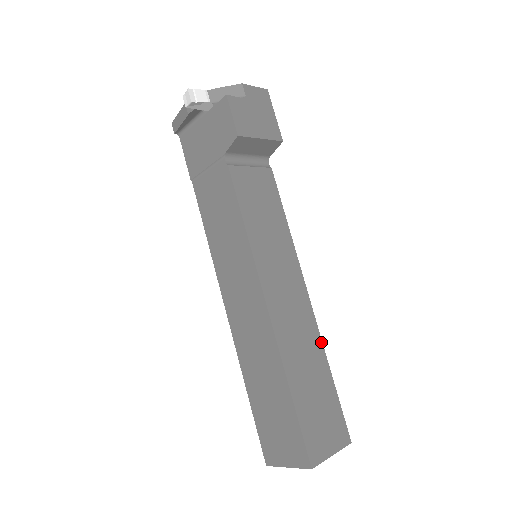
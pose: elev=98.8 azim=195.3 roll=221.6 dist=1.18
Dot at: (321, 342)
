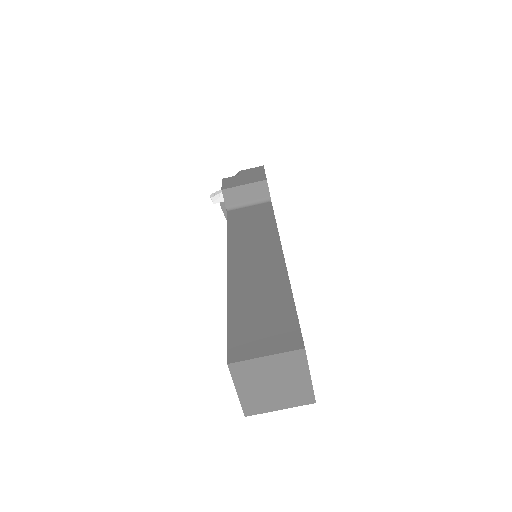
Dot at: (287, 278)
